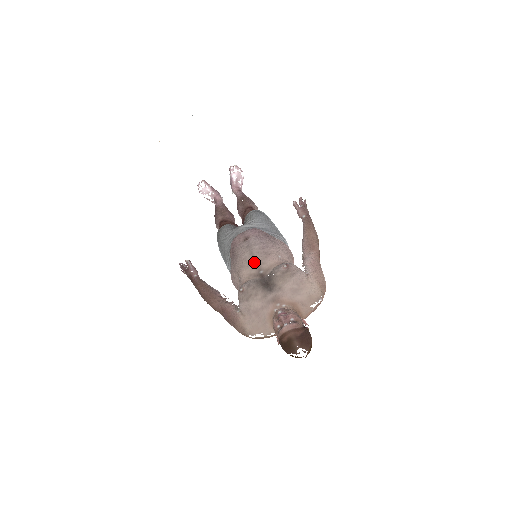
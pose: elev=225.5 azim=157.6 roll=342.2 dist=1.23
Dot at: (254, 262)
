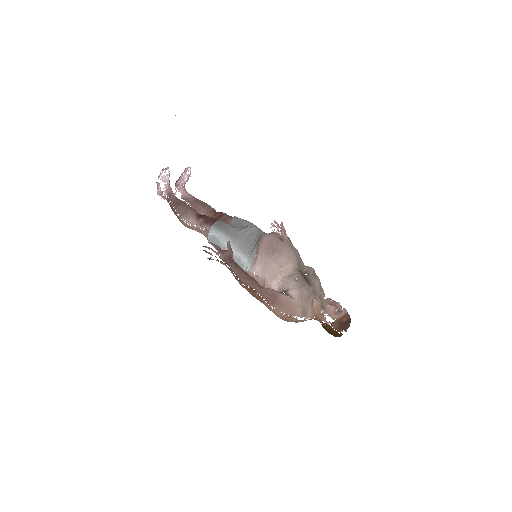
Dot at: (298, 259)
